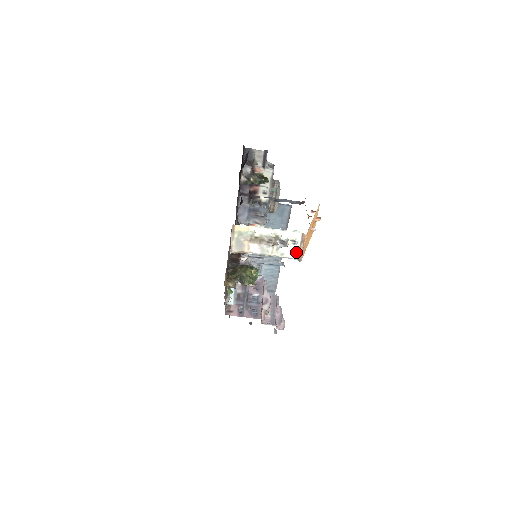
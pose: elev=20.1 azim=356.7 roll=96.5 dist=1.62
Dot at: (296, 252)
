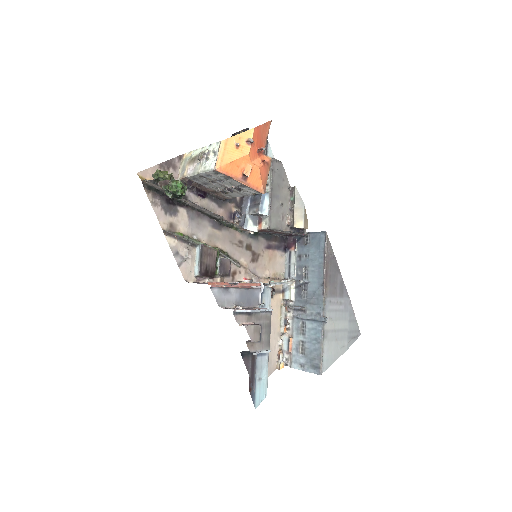
Dot at: (214, 162)
